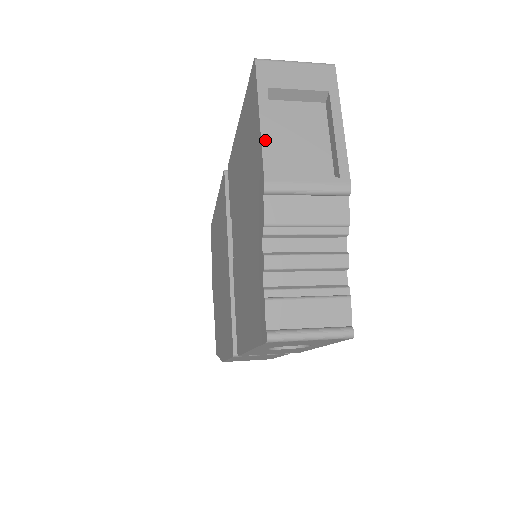
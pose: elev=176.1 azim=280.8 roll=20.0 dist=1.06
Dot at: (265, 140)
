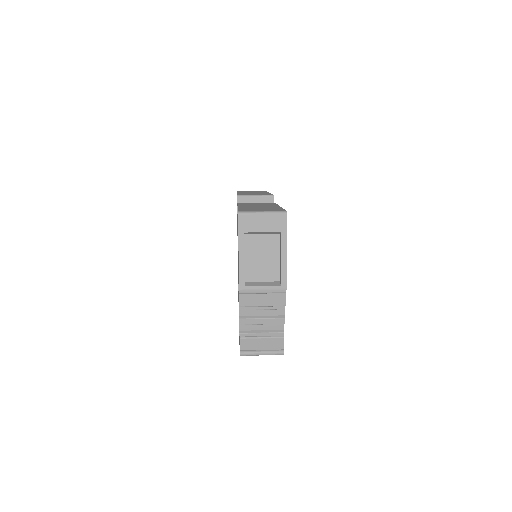
Dot at: (241, 266)
